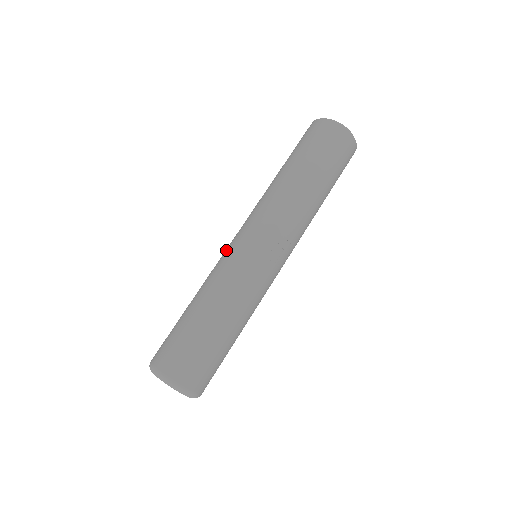
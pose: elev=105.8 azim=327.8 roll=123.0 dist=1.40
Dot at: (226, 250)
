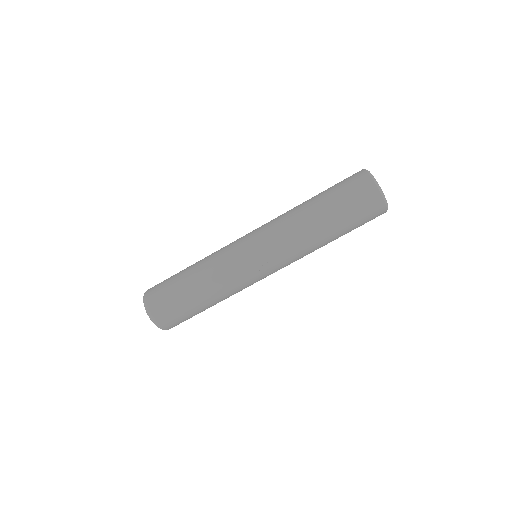
Dot at: (234, 242)
